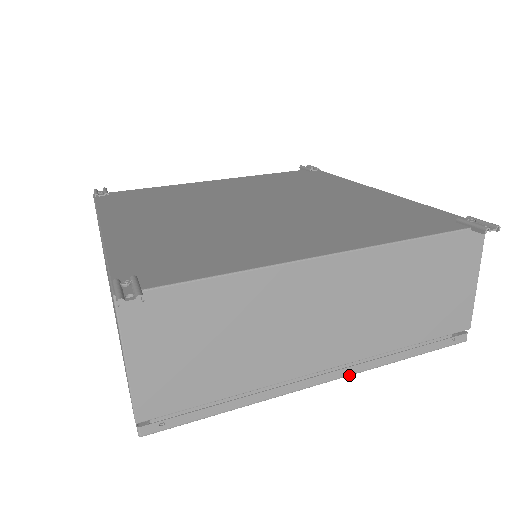
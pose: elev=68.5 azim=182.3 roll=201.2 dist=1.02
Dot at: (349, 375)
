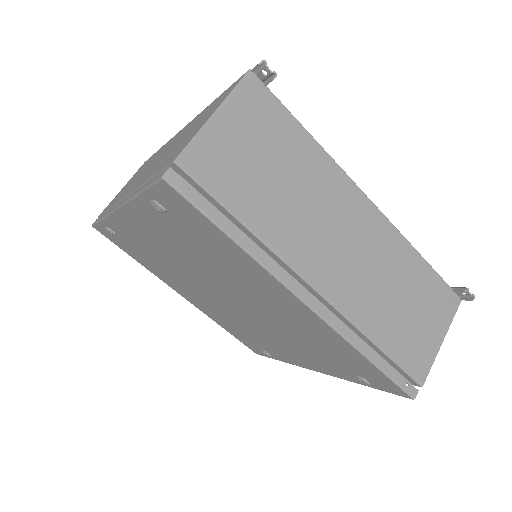
Dot at: (326, 321)
